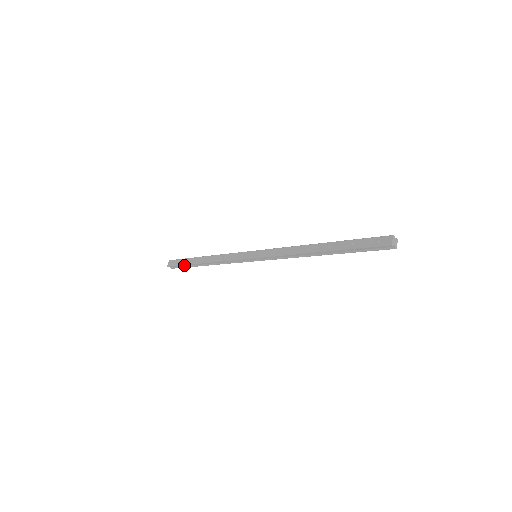
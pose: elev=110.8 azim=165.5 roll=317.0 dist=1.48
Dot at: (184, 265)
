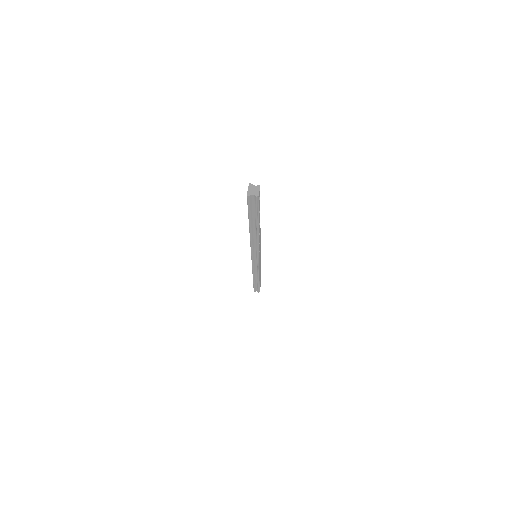
Dot at: (254, 286)
